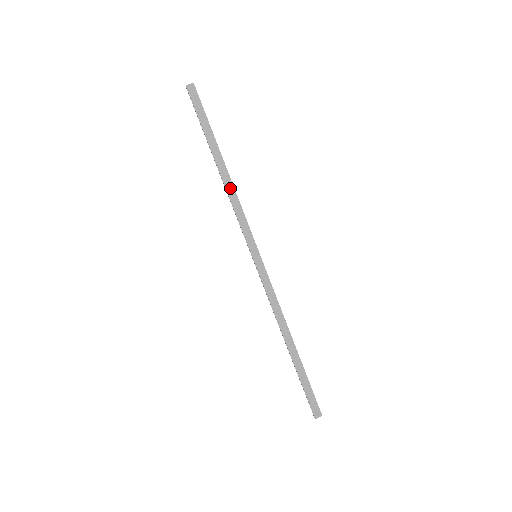
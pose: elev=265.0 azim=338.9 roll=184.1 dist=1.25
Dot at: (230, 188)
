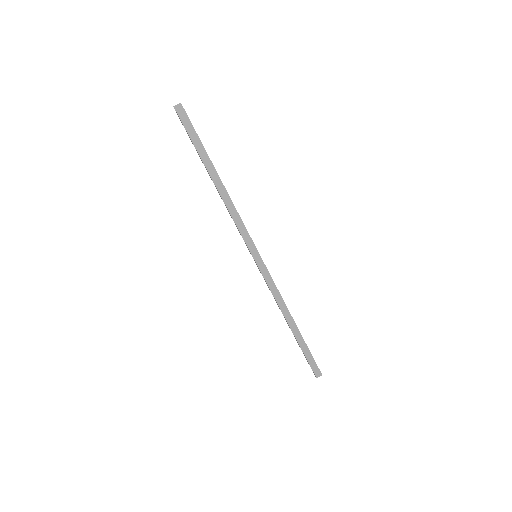
Dot at: (227, 200)
